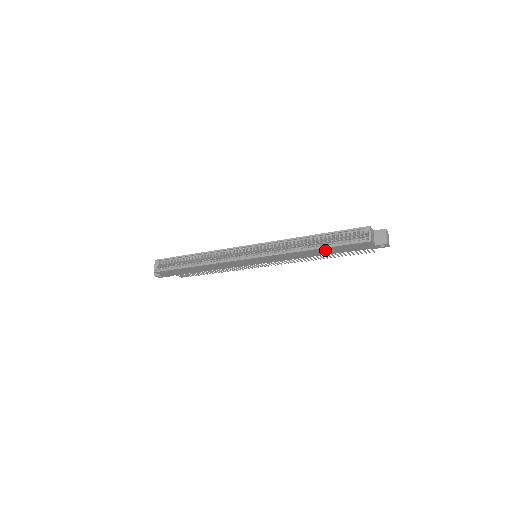
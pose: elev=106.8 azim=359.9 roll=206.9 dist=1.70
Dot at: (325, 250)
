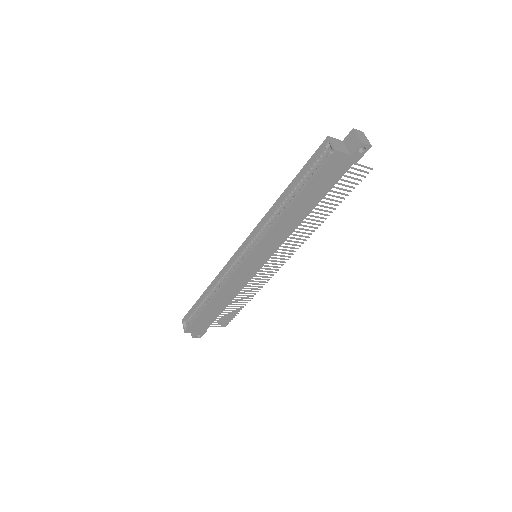
Dot at: (305, 199)
